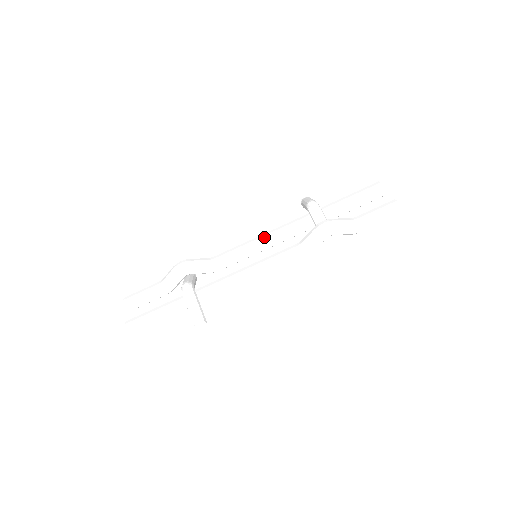
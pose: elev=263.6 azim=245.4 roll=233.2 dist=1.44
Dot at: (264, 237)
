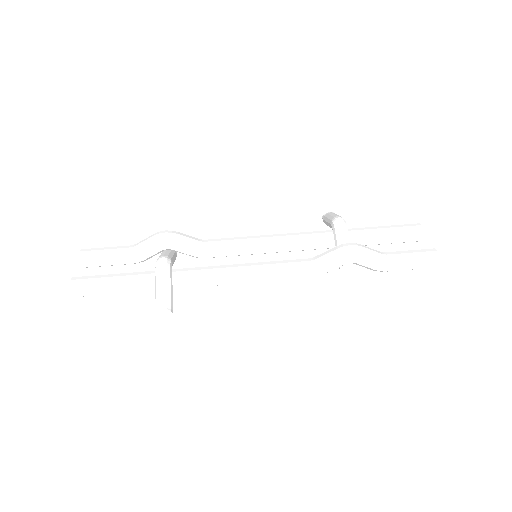
Dot at: (272, 238)
